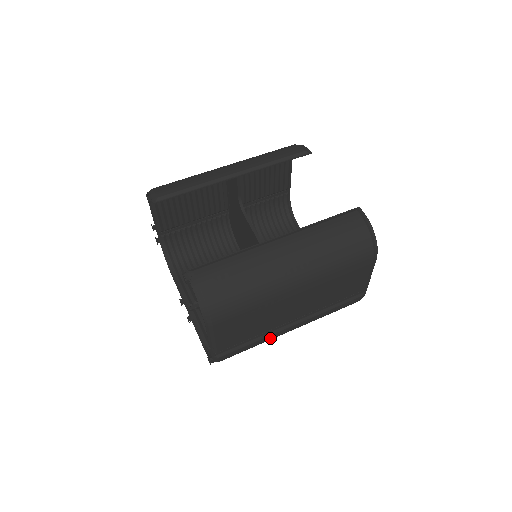
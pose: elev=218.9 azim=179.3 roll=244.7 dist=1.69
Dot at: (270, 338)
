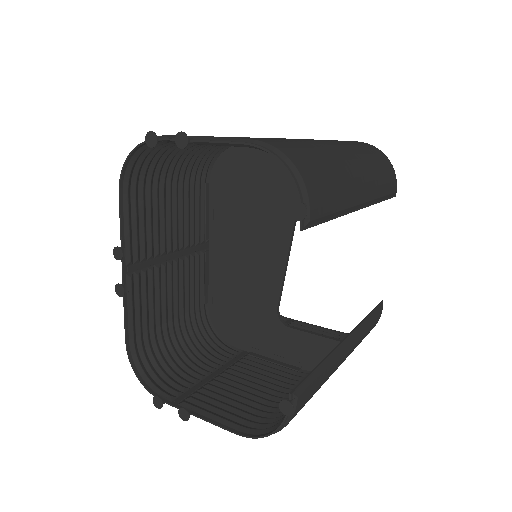
Dot at: occluded
